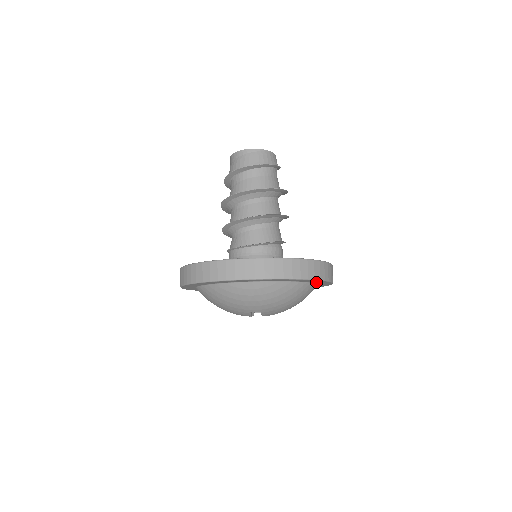
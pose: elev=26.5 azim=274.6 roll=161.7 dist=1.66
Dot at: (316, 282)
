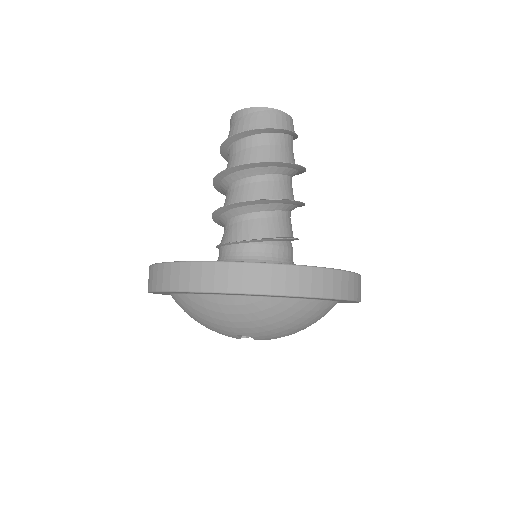
Dot at: occluded
